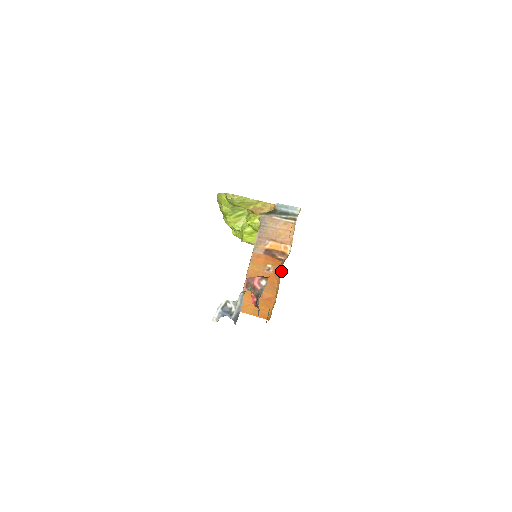
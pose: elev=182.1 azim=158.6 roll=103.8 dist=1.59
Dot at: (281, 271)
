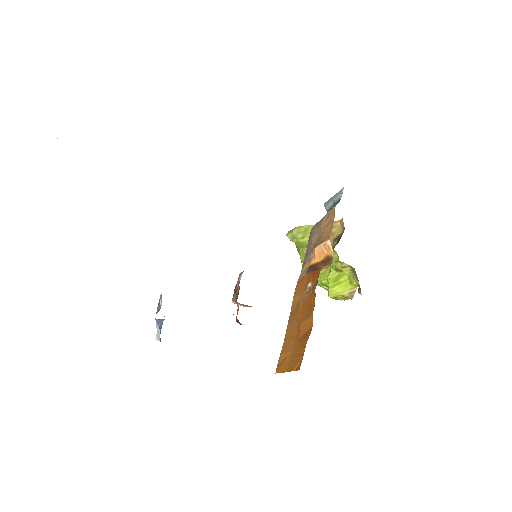
Dot at: (317, 281)
